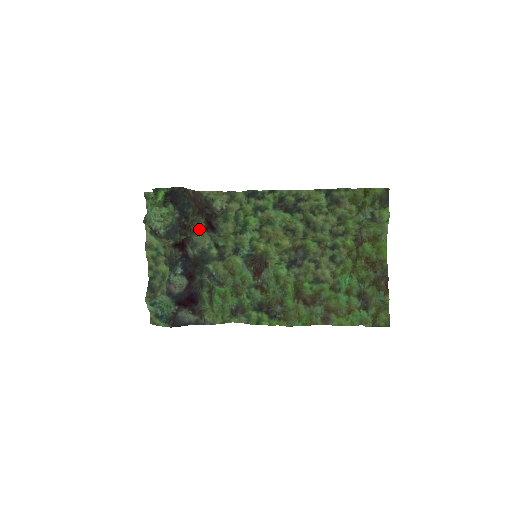
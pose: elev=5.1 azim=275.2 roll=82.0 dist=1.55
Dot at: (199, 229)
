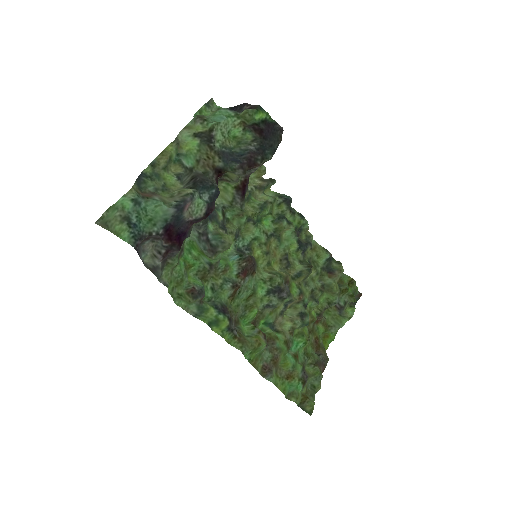
Dot at: (236, 182)
